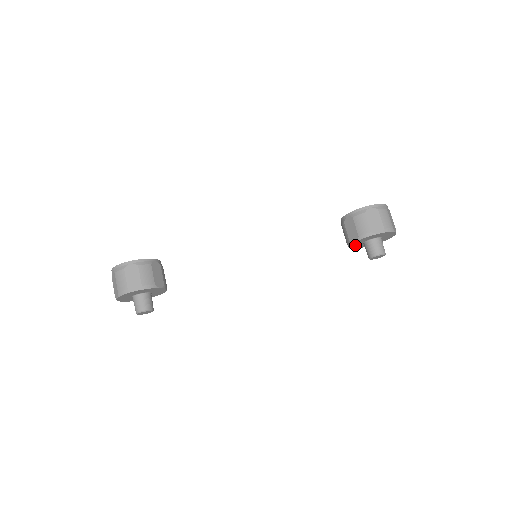
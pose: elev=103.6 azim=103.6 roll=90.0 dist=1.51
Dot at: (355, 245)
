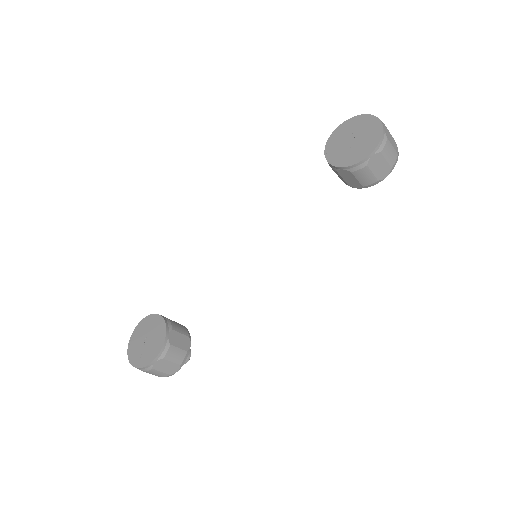
Dot at: occluded
